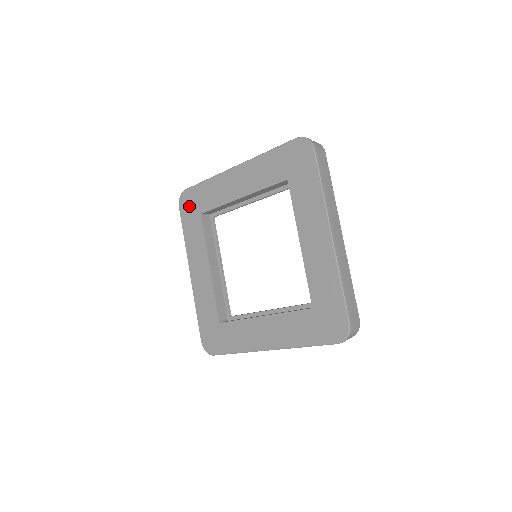
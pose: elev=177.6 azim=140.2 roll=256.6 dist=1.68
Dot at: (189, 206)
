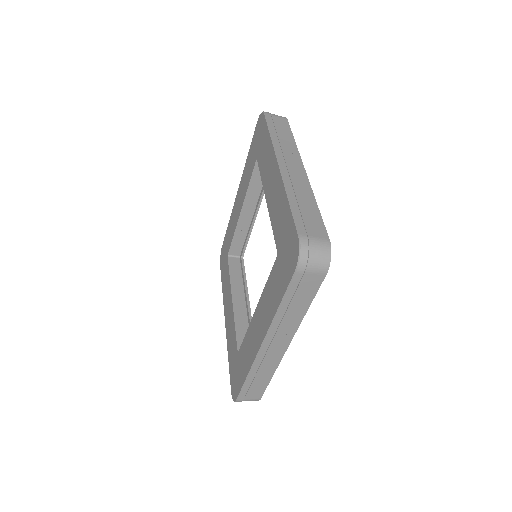
Dot at: (223, 257)
